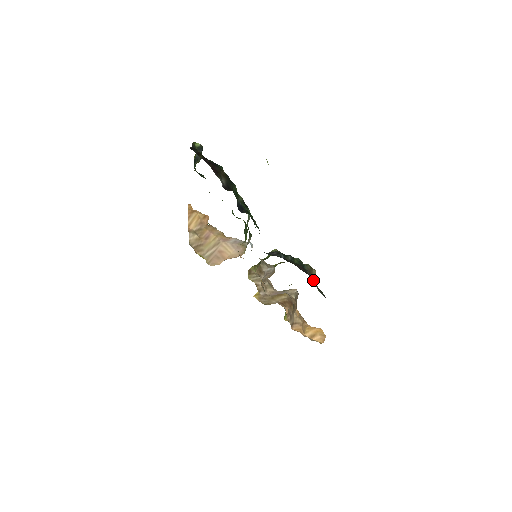
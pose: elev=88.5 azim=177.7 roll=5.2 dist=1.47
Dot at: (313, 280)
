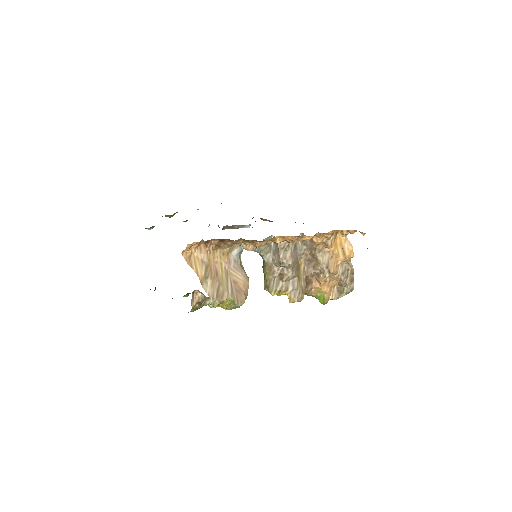
Dot at: occluded
